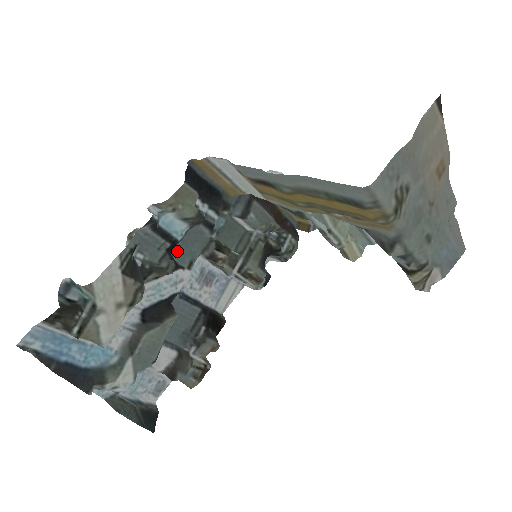
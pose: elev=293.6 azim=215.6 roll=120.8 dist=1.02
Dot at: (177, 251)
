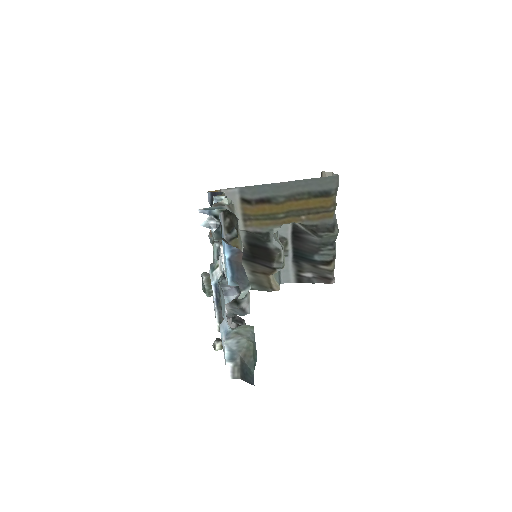
Dot at: (214, 245)
